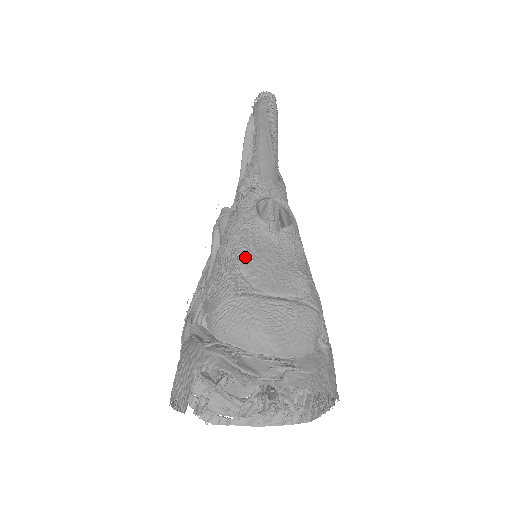
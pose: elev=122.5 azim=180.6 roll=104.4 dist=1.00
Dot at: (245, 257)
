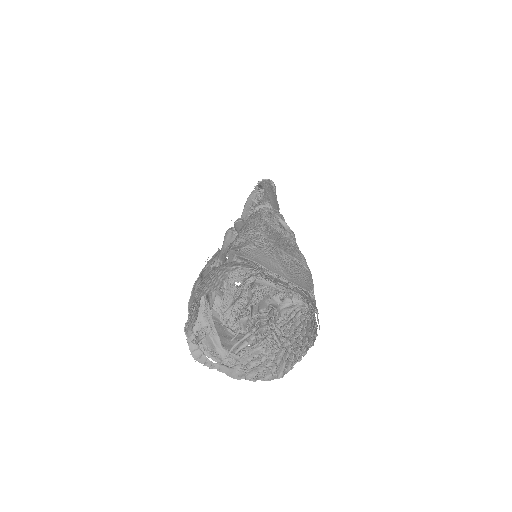
Dot at: (266, 230)
